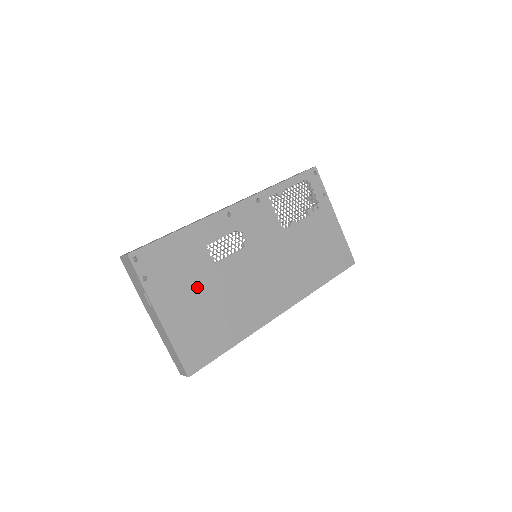
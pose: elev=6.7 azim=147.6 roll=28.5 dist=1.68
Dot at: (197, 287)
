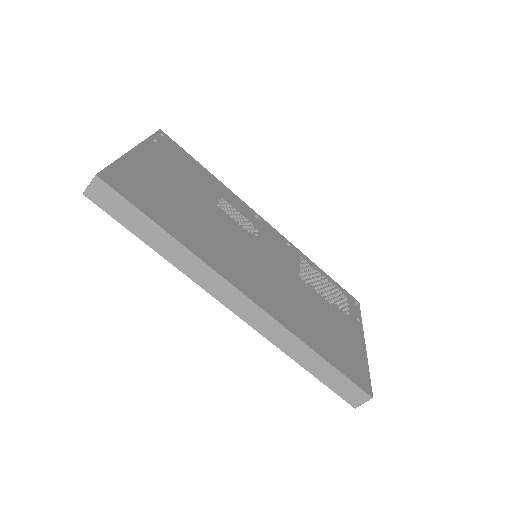
Dot at: (185, 187)
